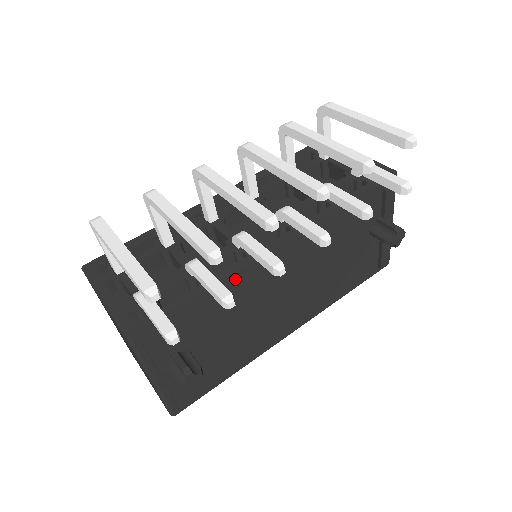
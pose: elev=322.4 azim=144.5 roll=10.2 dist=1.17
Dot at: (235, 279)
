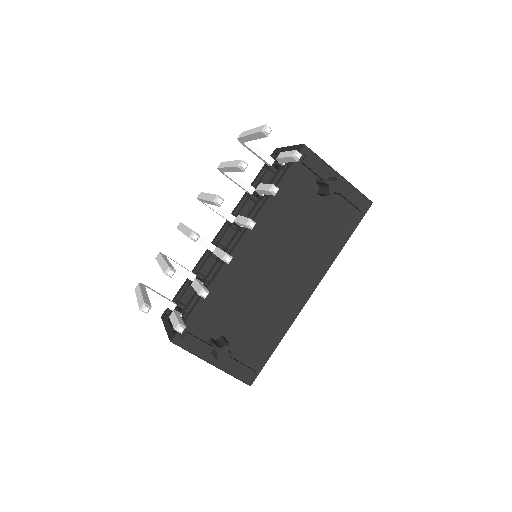
Dot at: (220, 278)
